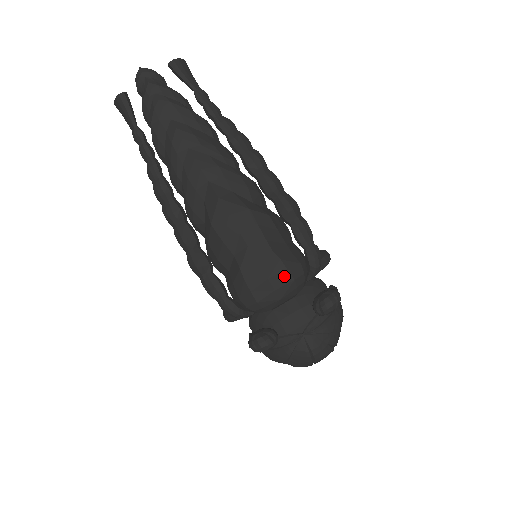
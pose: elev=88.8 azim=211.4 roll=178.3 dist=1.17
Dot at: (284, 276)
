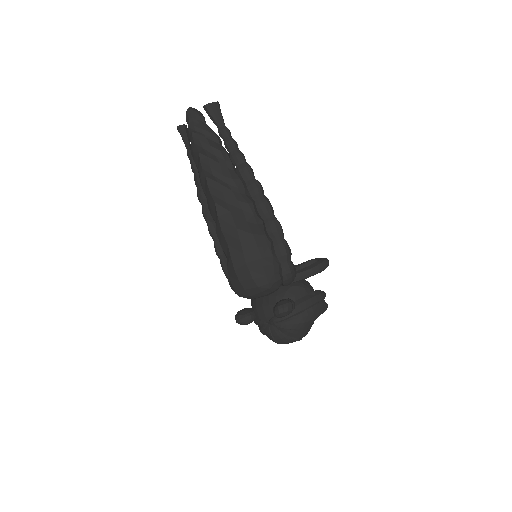
Dot at: (250, 282)
